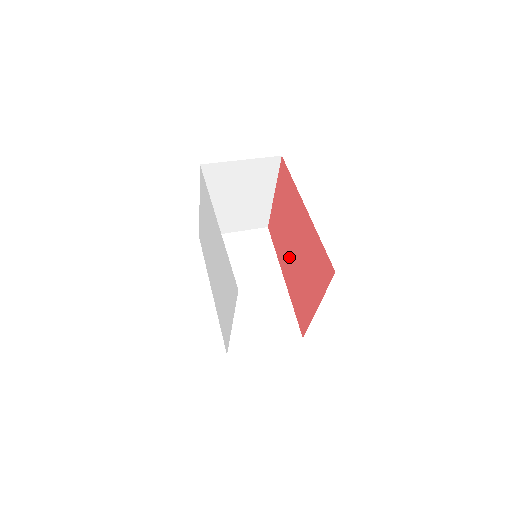
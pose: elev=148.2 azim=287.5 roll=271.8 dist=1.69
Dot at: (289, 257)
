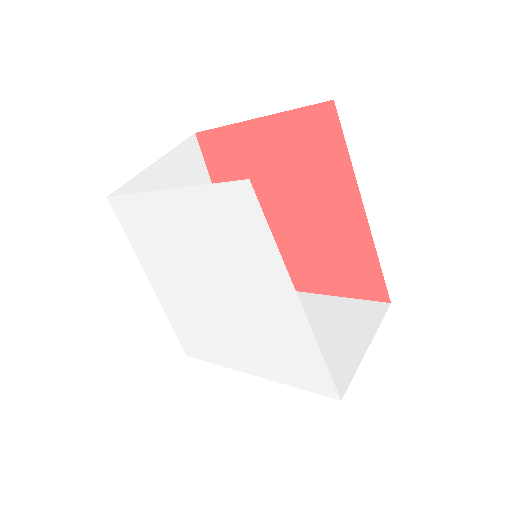
Dot at: occluded
